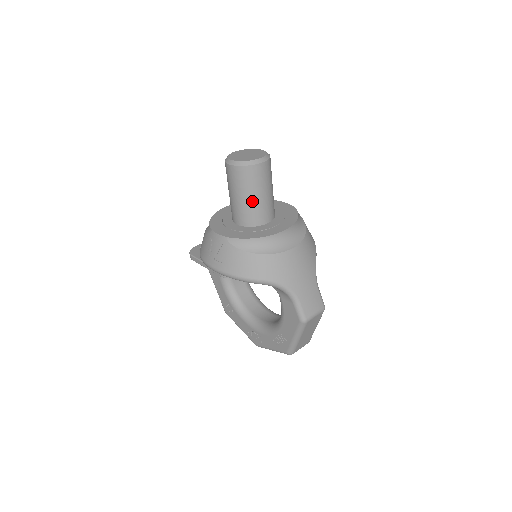
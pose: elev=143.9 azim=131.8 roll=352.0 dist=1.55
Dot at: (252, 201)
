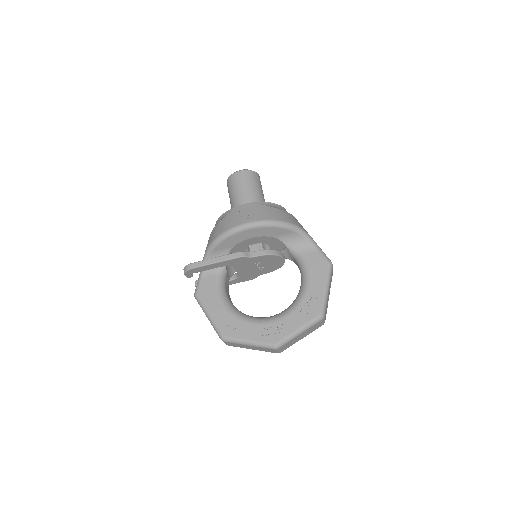
Dot at: (259, 194)
